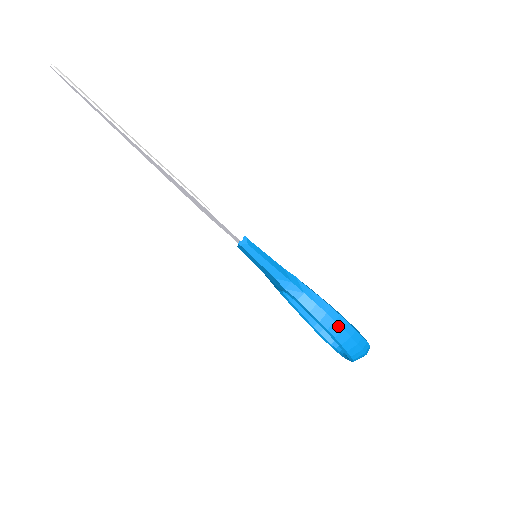
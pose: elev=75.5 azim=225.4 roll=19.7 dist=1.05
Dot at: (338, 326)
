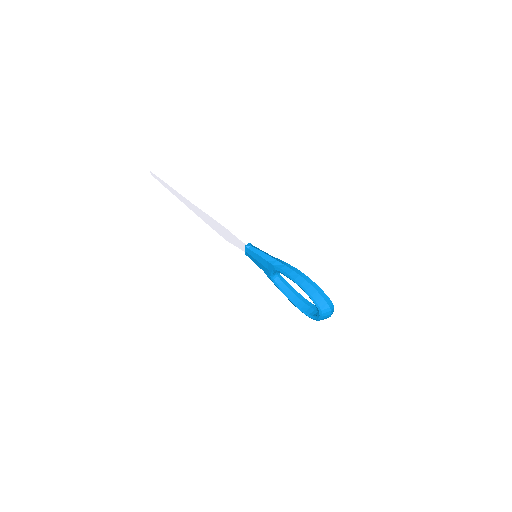
Dot at: (308, 283)
